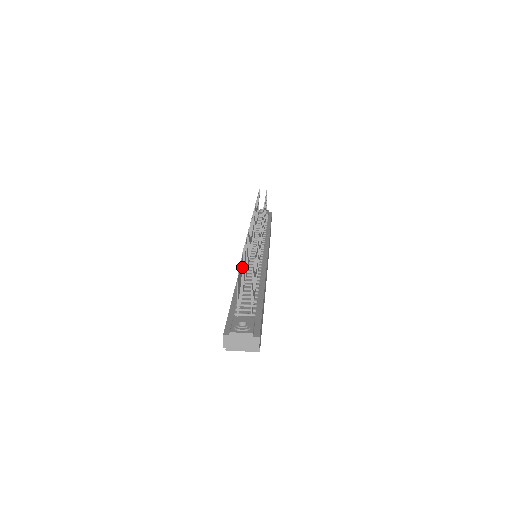
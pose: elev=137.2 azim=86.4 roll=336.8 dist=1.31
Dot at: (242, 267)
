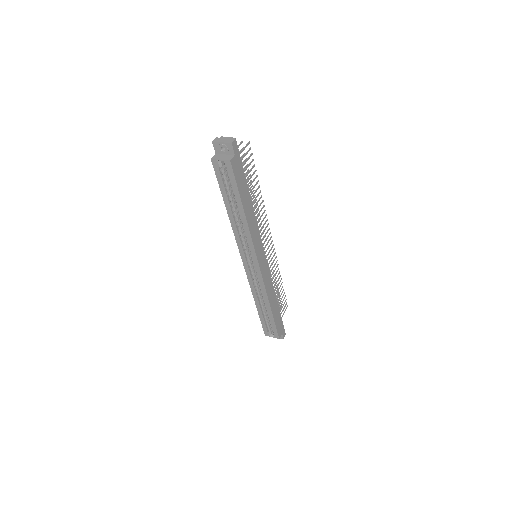
Dot at: occluded
